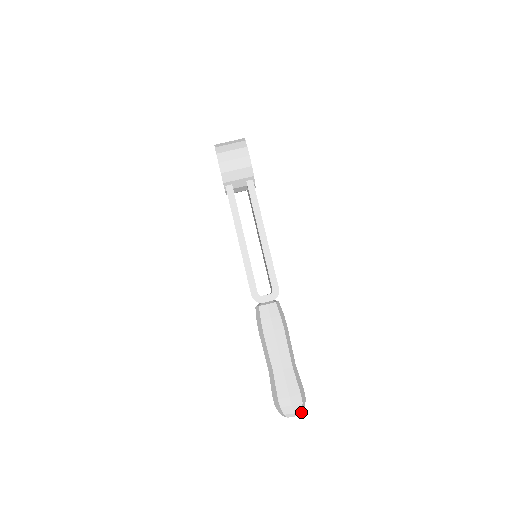
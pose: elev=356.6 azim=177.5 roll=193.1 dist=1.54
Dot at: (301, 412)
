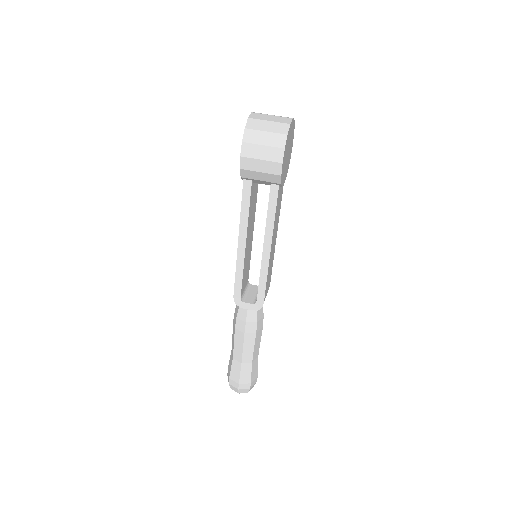
Dot at: (247, 392)
